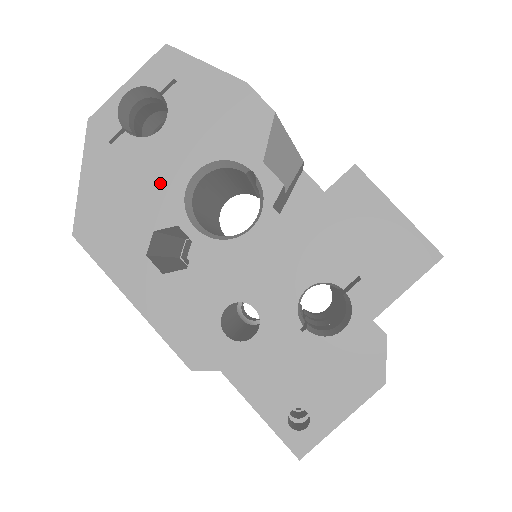
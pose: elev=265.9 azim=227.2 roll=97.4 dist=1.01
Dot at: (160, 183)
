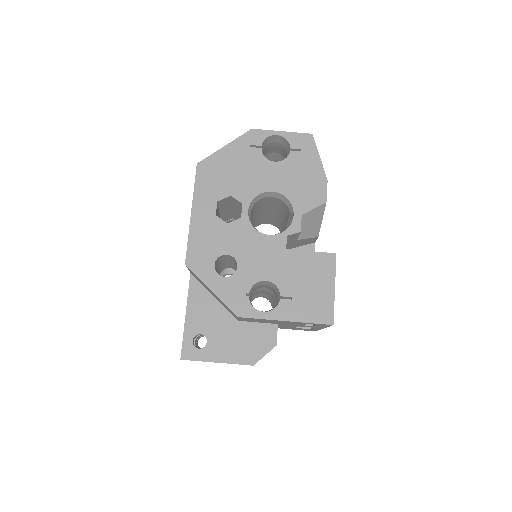
Dot at: (253, 181)
